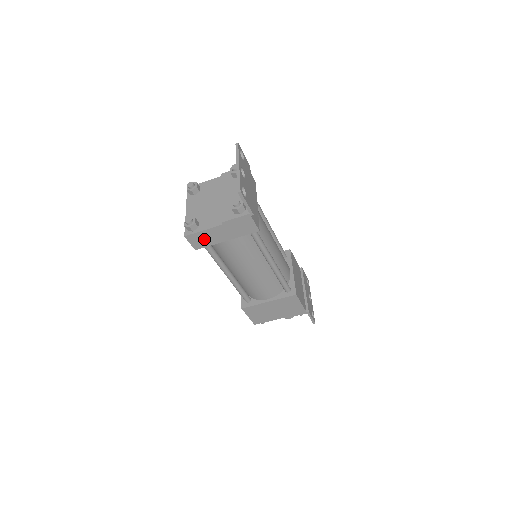
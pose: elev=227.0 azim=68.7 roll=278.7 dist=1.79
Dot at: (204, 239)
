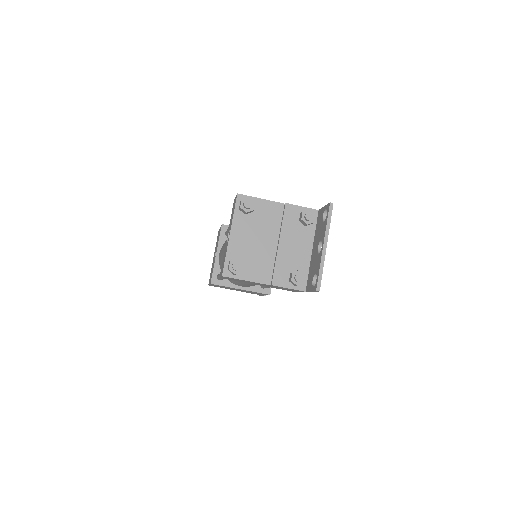
Dot at: (239, 280)
